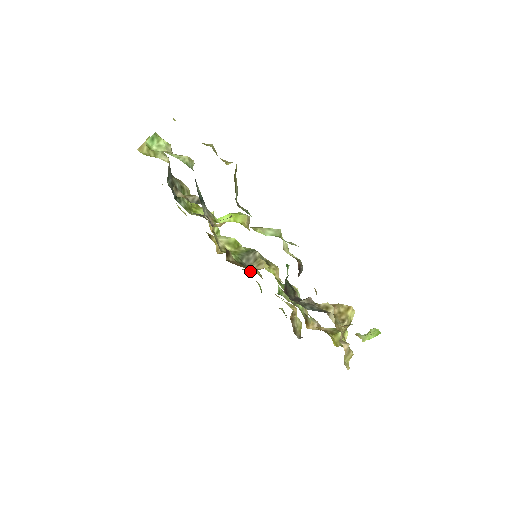
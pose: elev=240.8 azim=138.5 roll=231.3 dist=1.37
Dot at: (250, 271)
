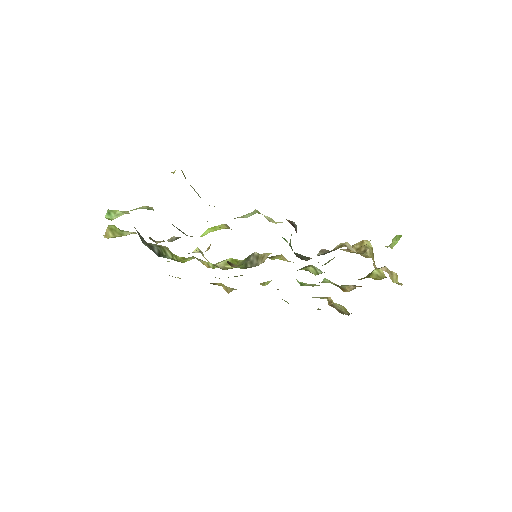
Dot at: occluded
